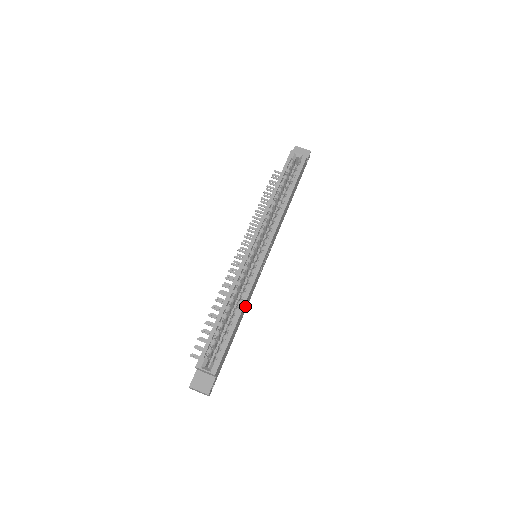
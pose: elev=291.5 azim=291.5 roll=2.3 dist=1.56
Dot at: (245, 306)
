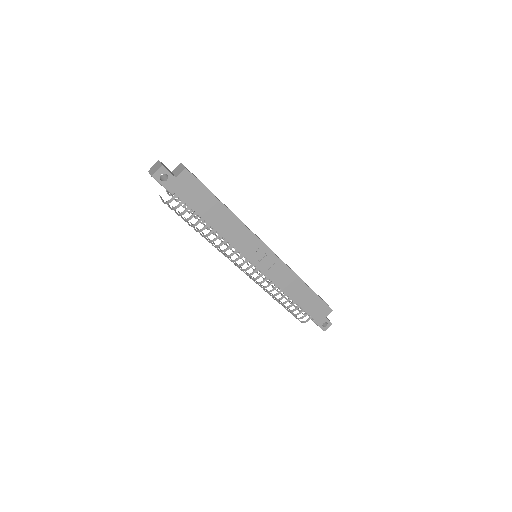
Dot at: (229, 225)
